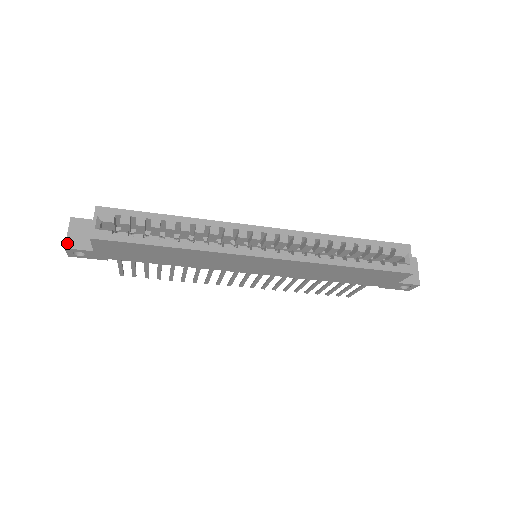
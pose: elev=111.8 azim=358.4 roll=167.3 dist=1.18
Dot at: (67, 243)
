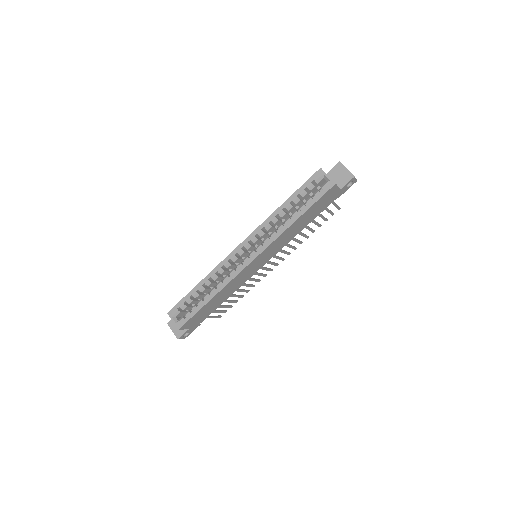
Dot at: (176, 336)
